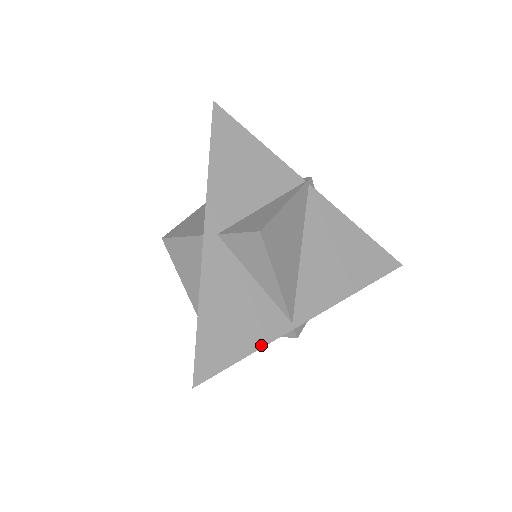
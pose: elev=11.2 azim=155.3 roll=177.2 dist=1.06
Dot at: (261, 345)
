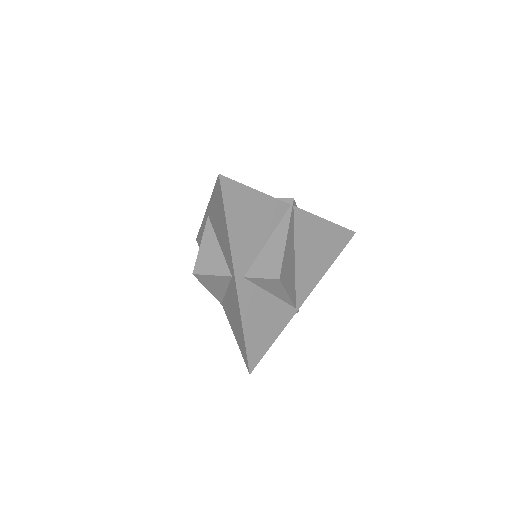
Dot at: (281, 331)
